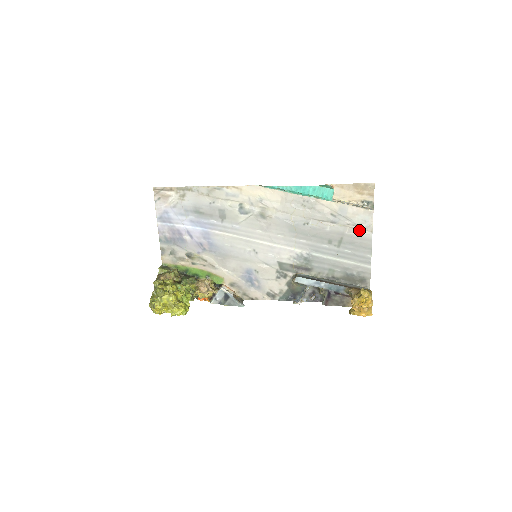
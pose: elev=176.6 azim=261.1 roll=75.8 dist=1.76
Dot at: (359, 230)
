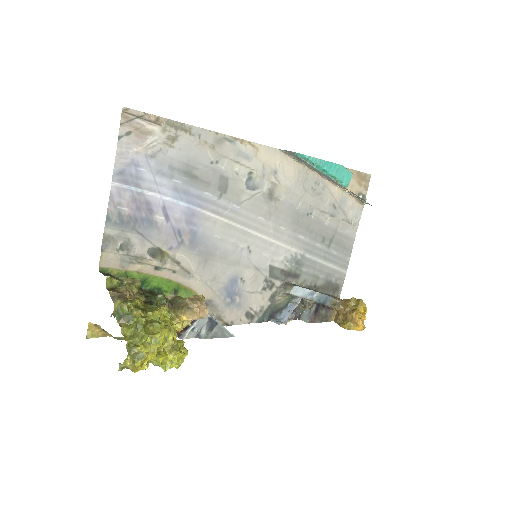
Dot at: (348, 228)
